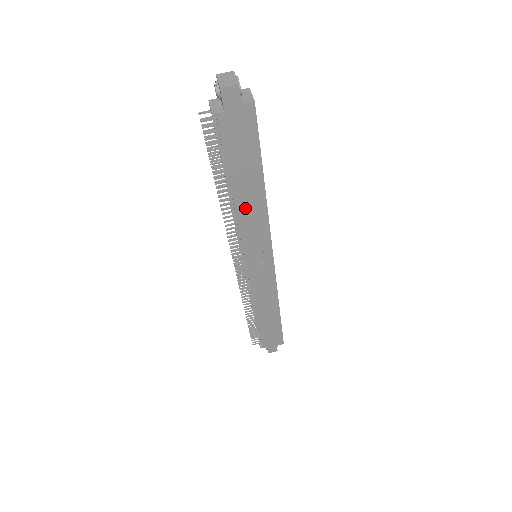
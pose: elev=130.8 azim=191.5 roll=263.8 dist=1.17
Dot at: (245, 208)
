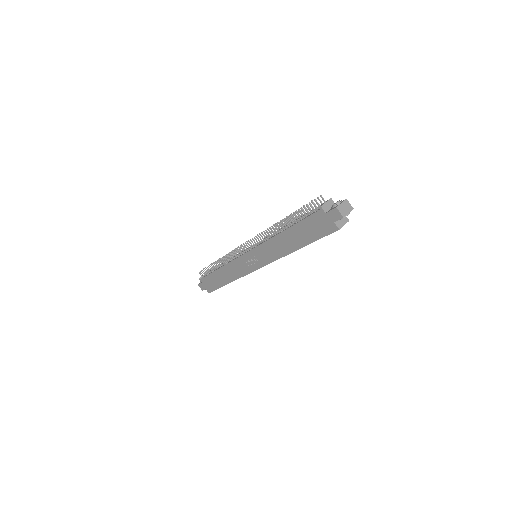
Dot at: (280, 241)
